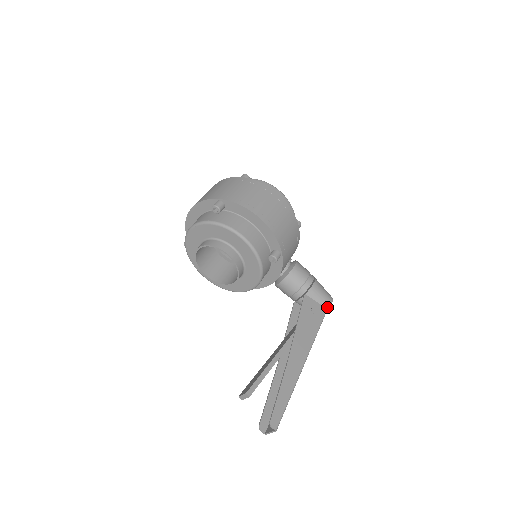
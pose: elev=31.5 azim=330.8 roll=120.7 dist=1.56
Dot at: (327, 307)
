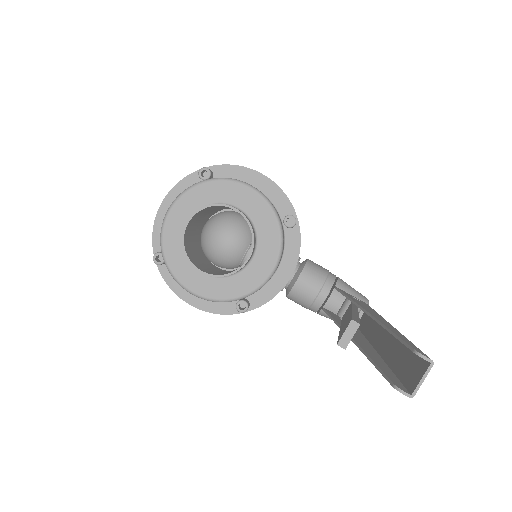
Dot at: (366, 302)
